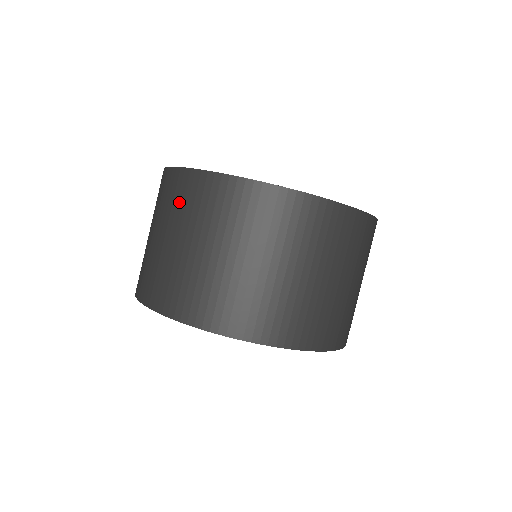
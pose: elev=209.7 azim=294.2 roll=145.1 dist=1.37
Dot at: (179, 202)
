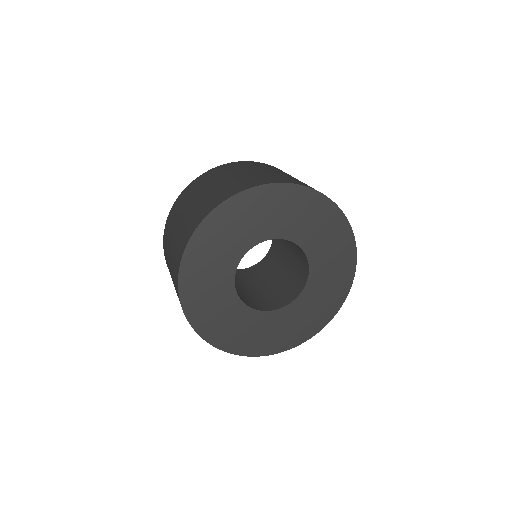
Dot at: occluded
